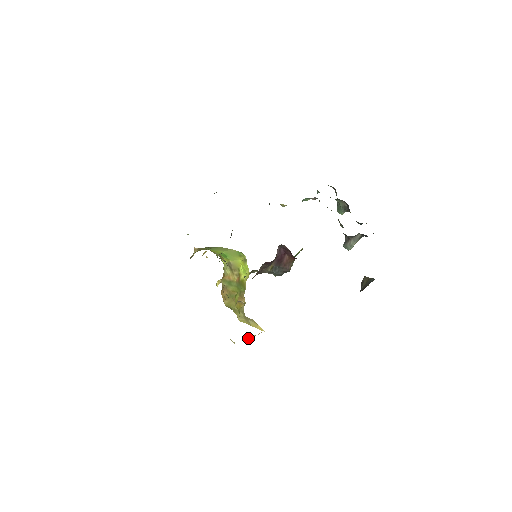
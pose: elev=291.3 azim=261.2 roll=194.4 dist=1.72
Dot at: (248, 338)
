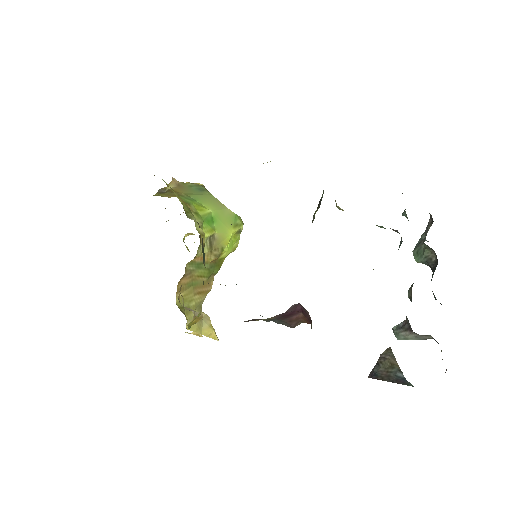
Dot at: (193, 332)
